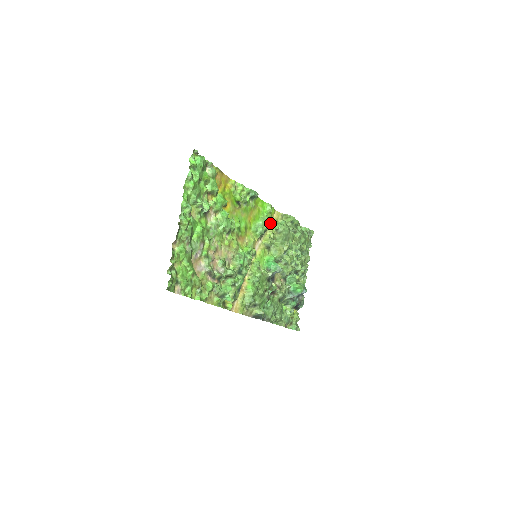
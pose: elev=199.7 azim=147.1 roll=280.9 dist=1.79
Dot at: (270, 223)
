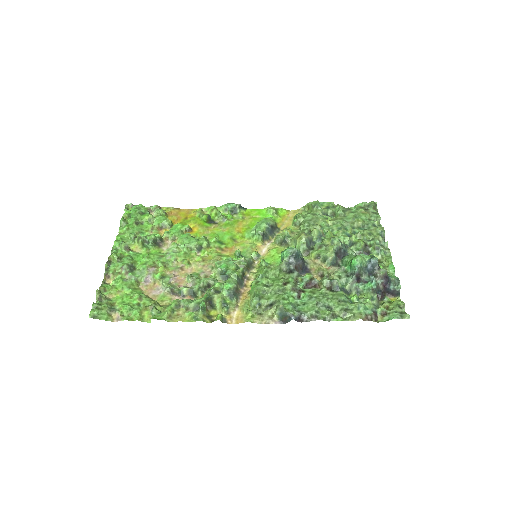
Dot at: (284, 224)
